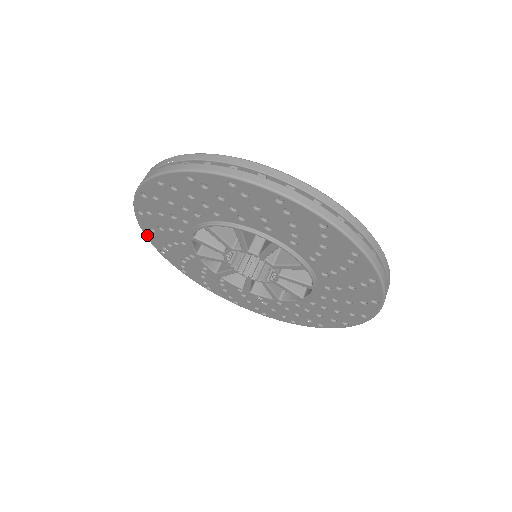
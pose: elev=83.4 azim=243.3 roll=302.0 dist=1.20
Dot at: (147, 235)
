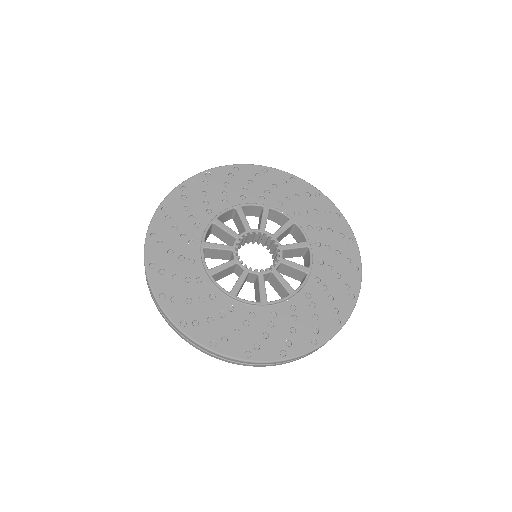
Dot at: occluded
